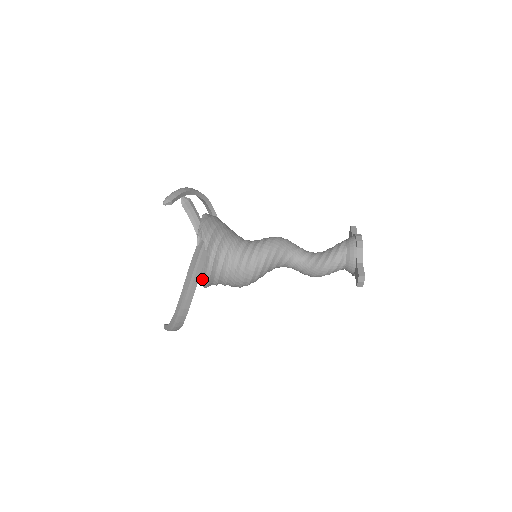
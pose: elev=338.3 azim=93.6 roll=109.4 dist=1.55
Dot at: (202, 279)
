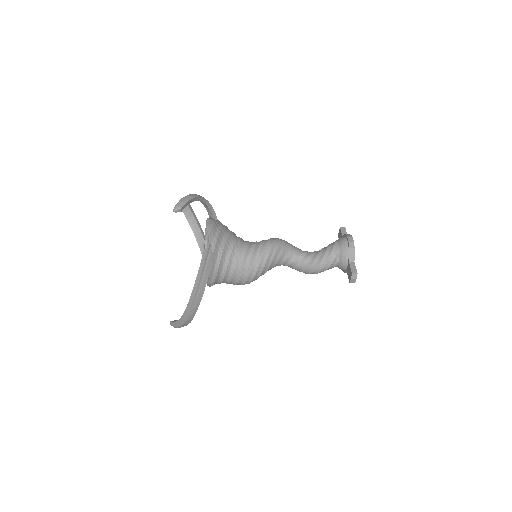
Dot at: (209, 279)
